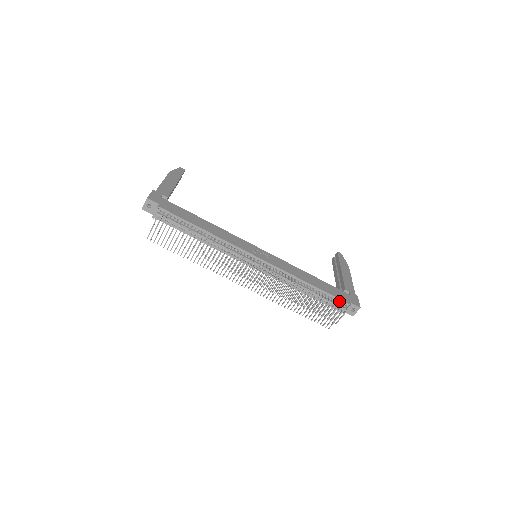
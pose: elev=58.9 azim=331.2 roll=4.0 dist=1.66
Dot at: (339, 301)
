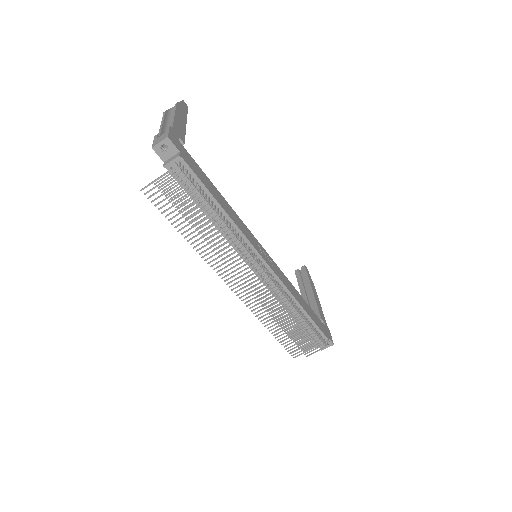
Dot at: (320, 333)
